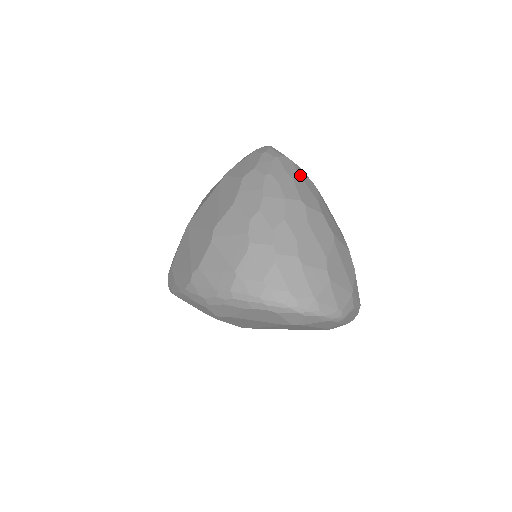
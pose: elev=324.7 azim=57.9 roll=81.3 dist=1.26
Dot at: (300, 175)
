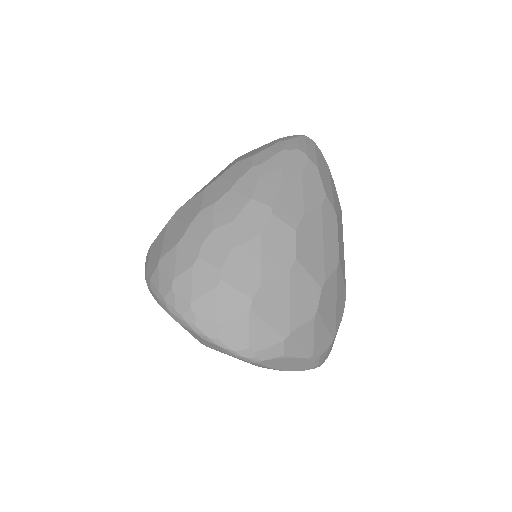
Dot at: (304, 177)
